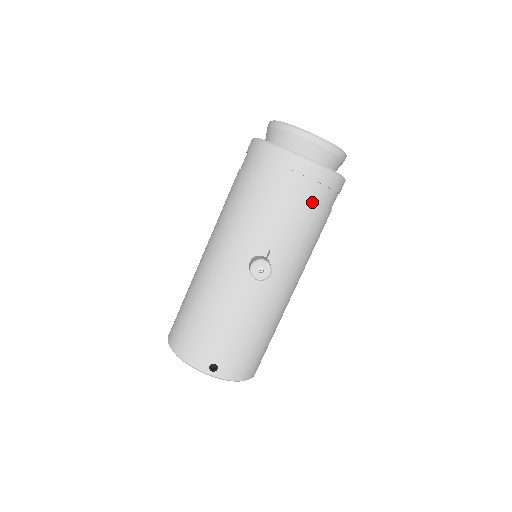
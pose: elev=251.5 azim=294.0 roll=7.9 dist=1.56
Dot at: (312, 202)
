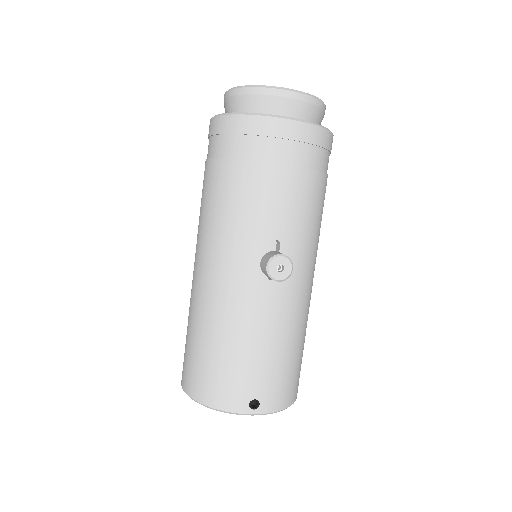
Dot at: (310, 170)
